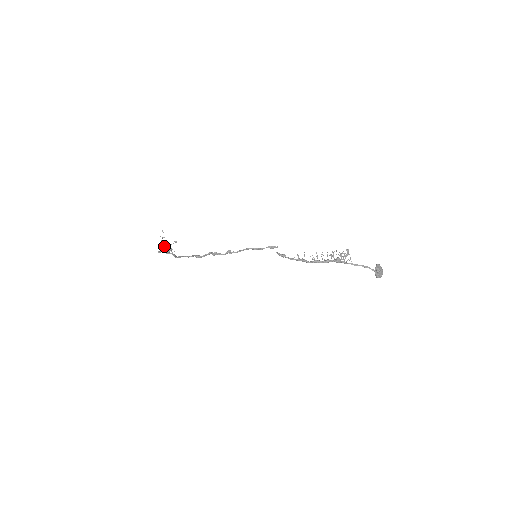
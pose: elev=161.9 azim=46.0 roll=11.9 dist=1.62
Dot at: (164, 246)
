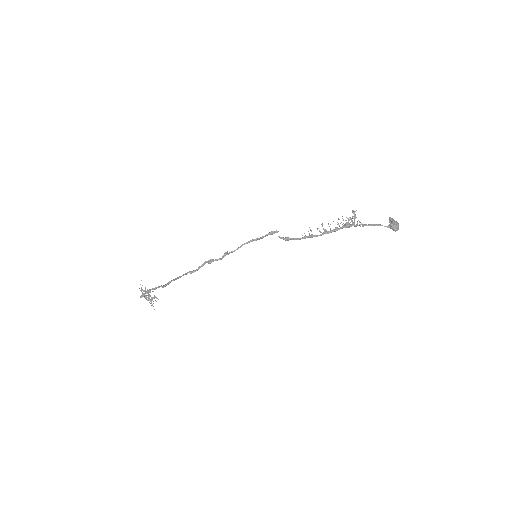
Dot at: occluded
